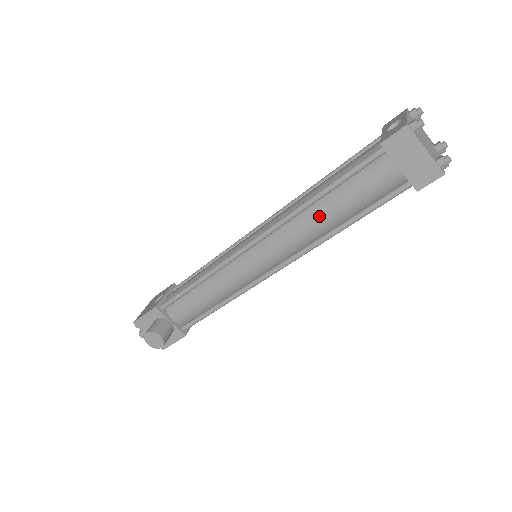
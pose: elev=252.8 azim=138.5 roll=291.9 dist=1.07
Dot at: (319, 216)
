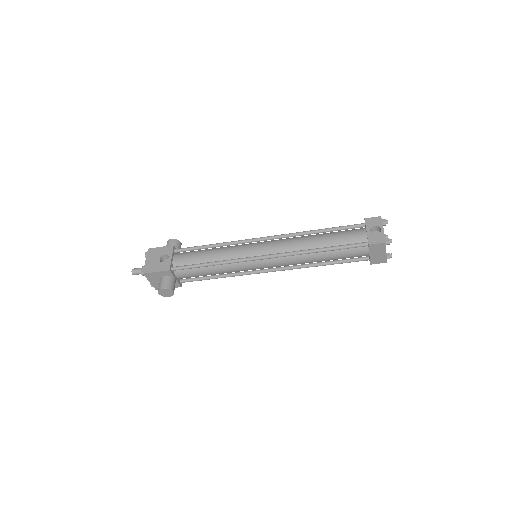
Dot at: (315, 258)
